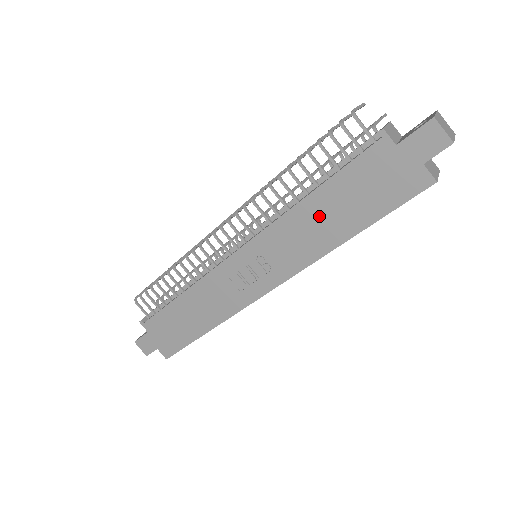
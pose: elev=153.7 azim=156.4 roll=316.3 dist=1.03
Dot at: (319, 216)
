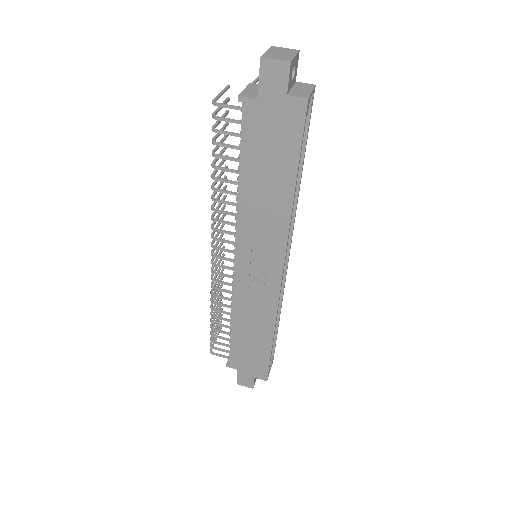
Dot at: (260, 193)
